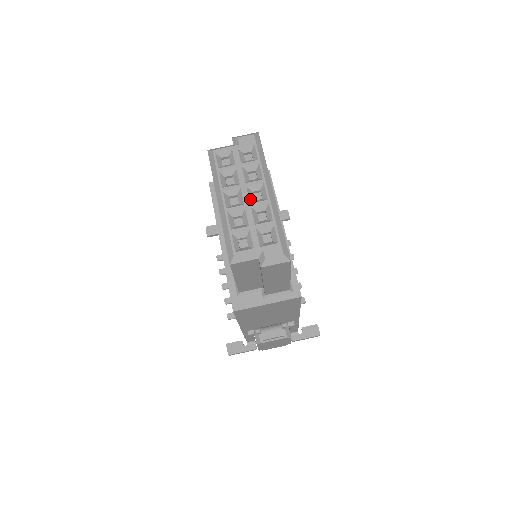
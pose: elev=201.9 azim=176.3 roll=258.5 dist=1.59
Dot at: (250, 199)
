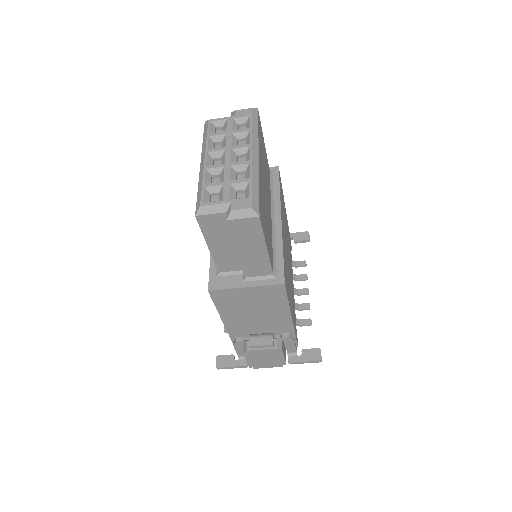
Dot at: (232, 159)
